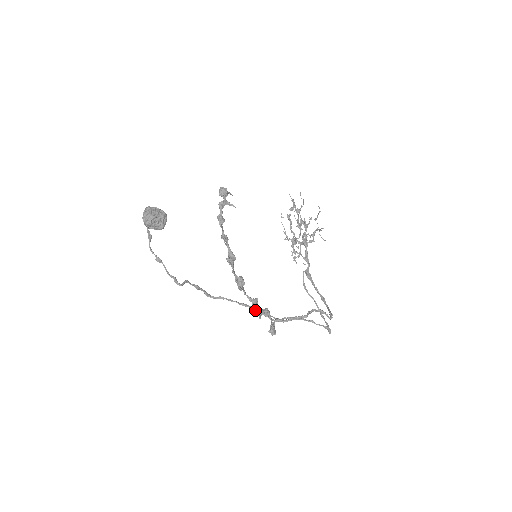
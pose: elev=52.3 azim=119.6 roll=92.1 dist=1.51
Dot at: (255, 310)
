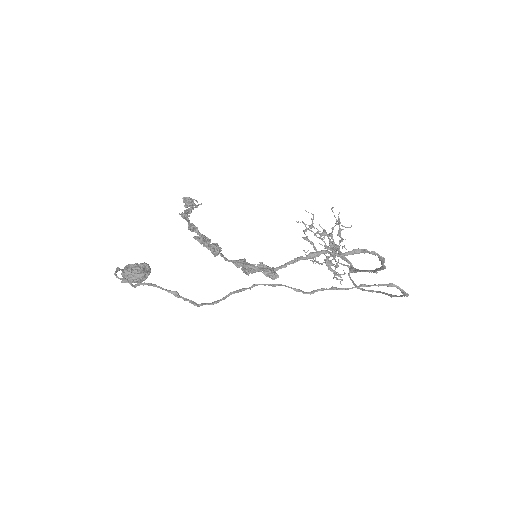
Dot at: (244, 270)
